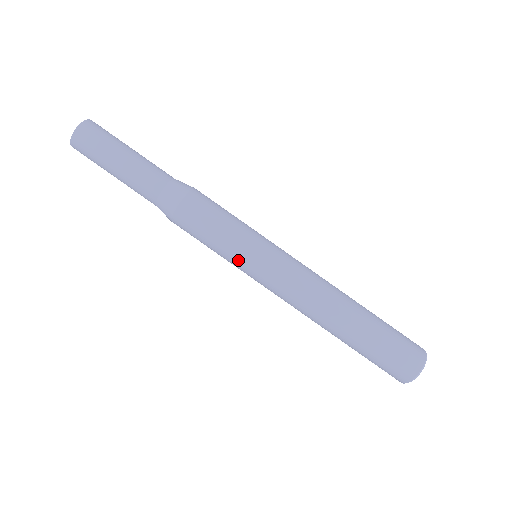
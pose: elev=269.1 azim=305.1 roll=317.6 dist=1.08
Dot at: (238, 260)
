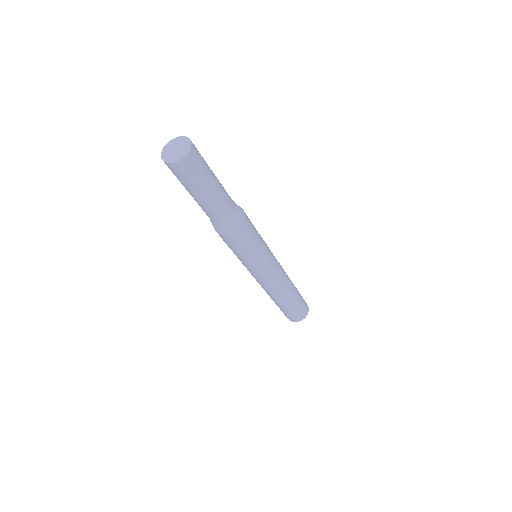
Dot at: occluded
